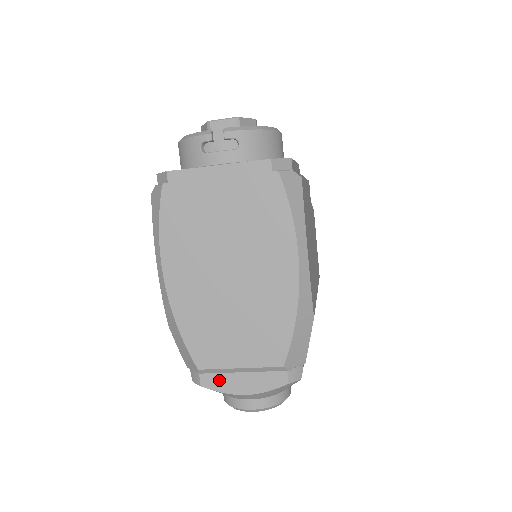
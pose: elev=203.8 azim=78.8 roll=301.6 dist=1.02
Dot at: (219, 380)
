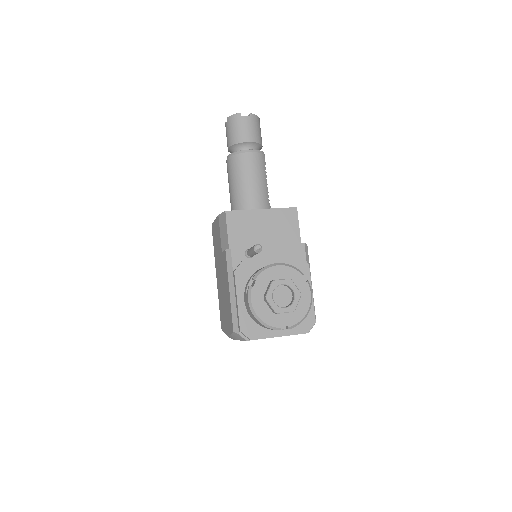
Dot at: occluded
